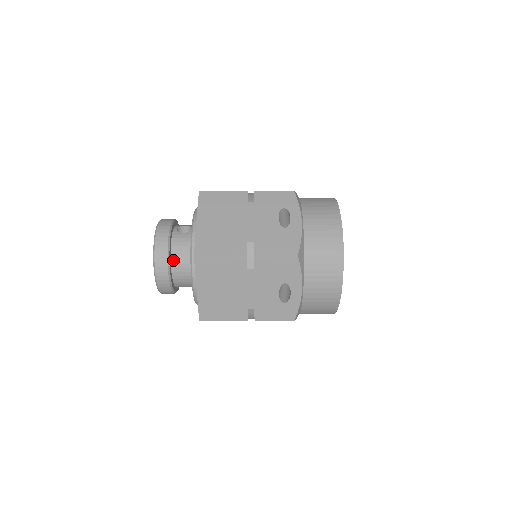
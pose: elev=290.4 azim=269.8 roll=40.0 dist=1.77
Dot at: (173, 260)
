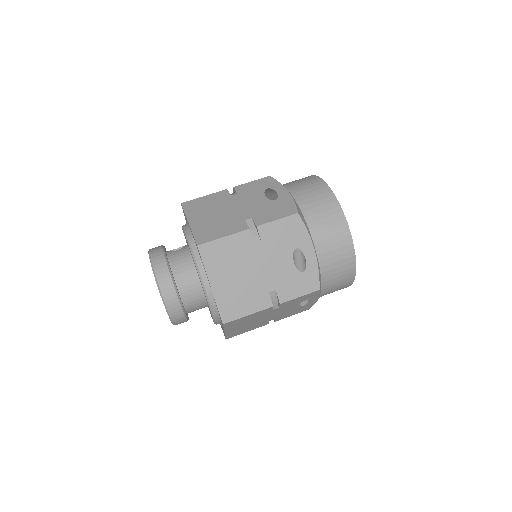
Dot at: (175, 275)
